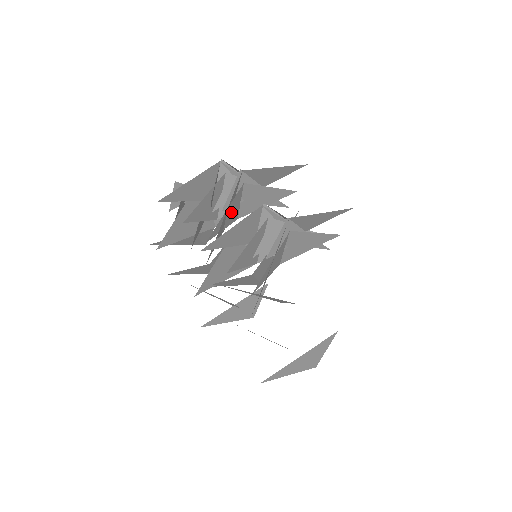
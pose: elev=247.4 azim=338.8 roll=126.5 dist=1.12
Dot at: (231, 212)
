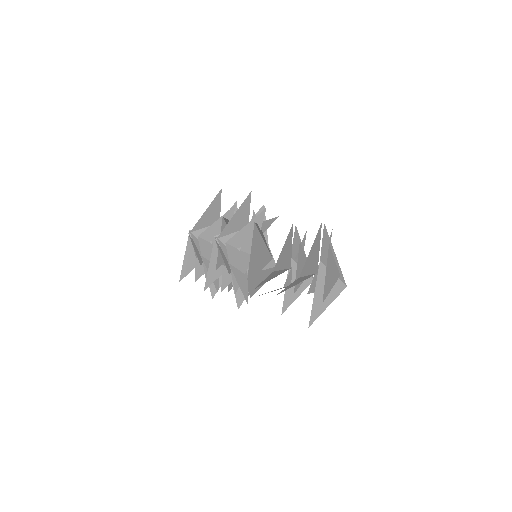
Dot at: (210, 254)
